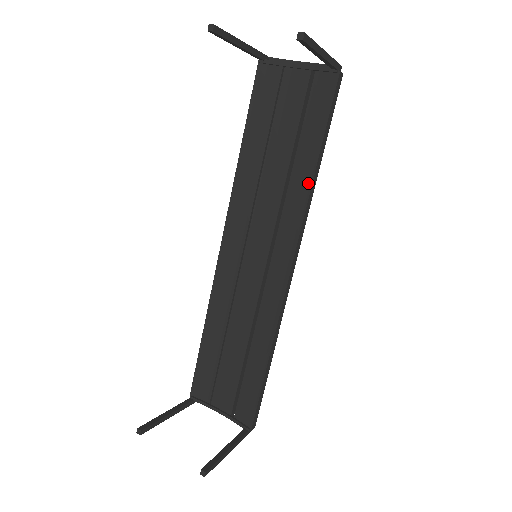
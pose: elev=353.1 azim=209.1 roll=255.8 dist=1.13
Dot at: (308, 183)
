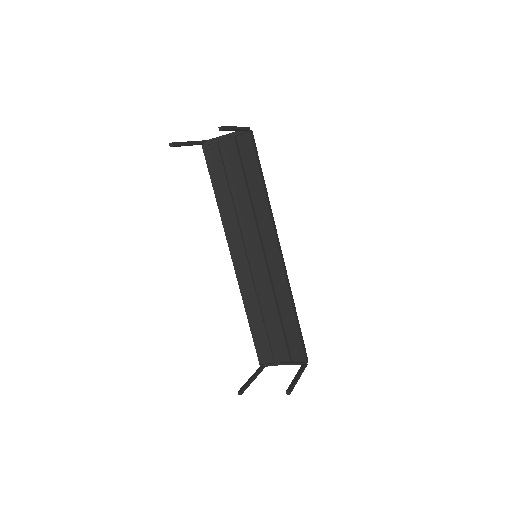
Dot at: (264, 199)
